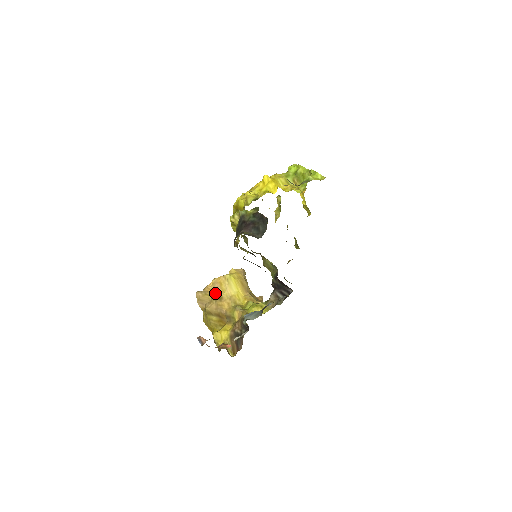
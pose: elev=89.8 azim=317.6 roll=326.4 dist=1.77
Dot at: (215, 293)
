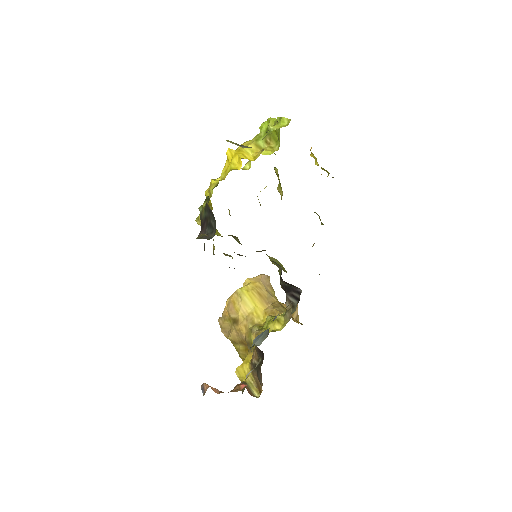
Dot at: (231, 316)
